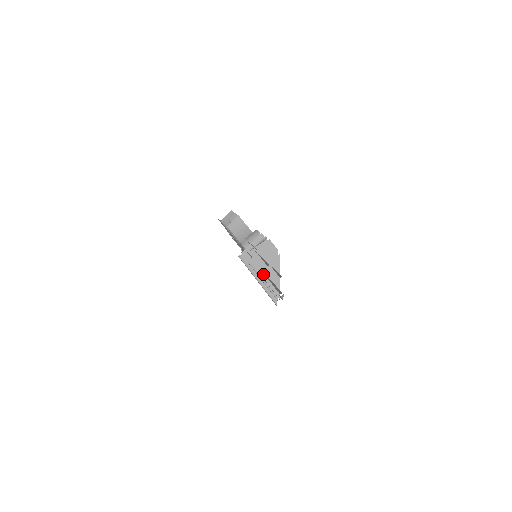
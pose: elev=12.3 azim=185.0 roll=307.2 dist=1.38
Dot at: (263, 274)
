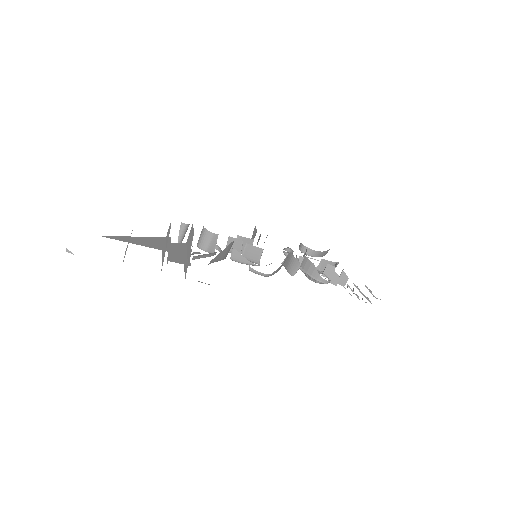
Dot at: (126, 249)
